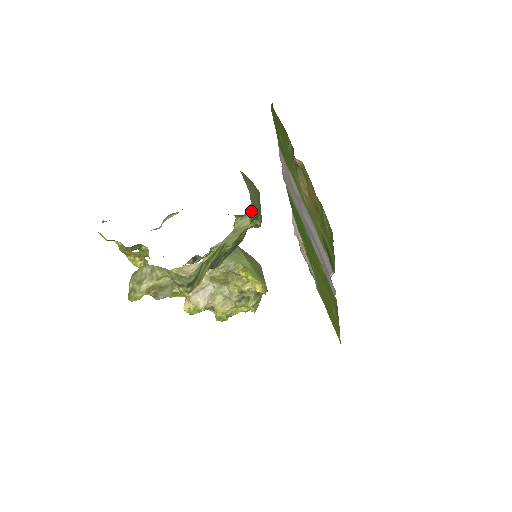
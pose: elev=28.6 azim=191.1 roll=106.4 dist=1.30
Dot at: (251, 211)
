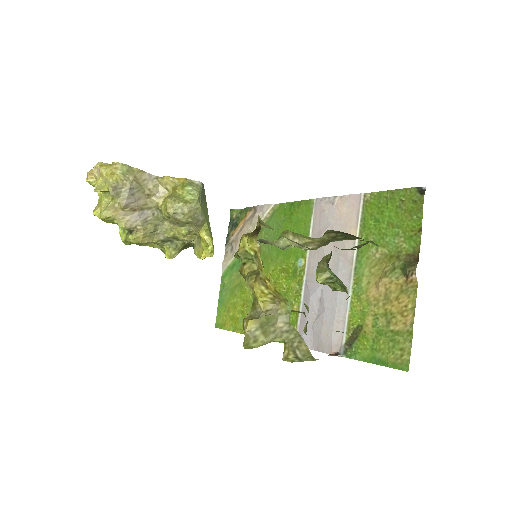
Dot at: occluded
